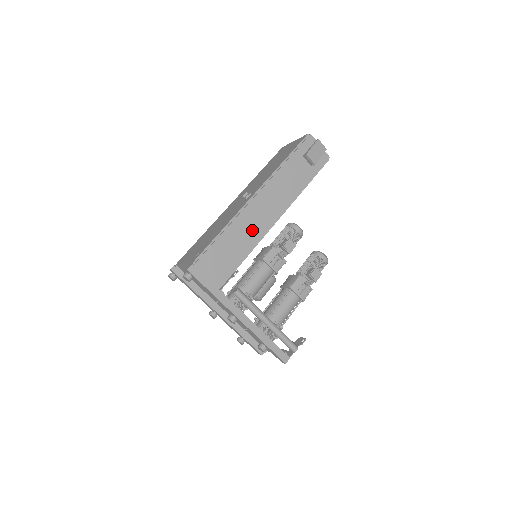
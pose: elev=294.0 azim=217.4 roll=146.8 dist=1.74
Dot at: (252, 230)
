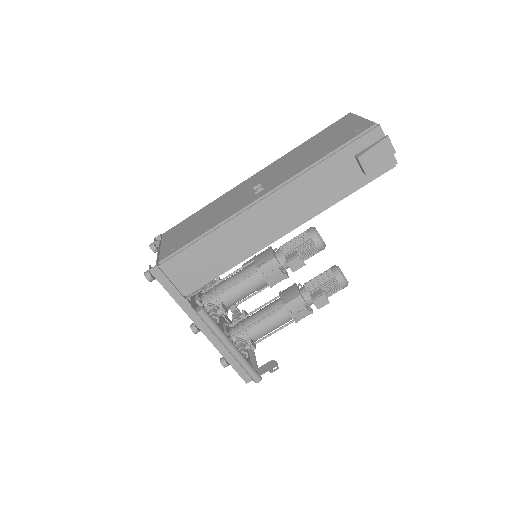
Dot at: (247, 240)
